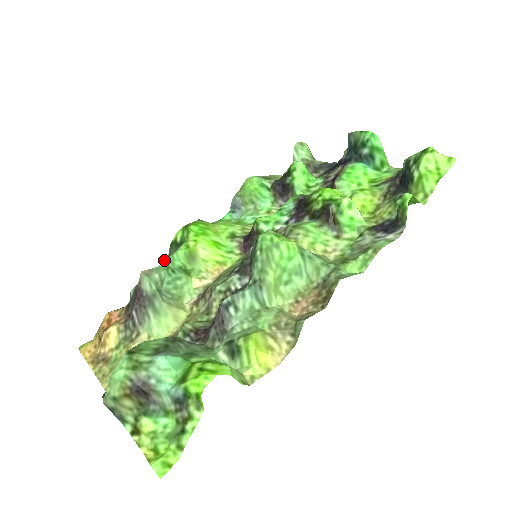
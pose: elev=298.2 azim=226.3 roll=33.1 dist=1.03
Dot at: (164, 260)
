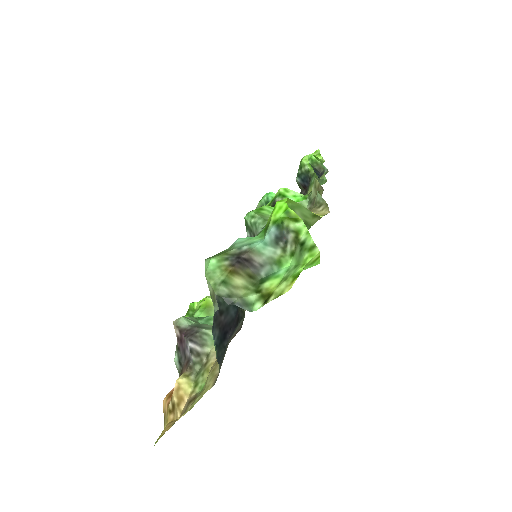
Dot at: occluded
